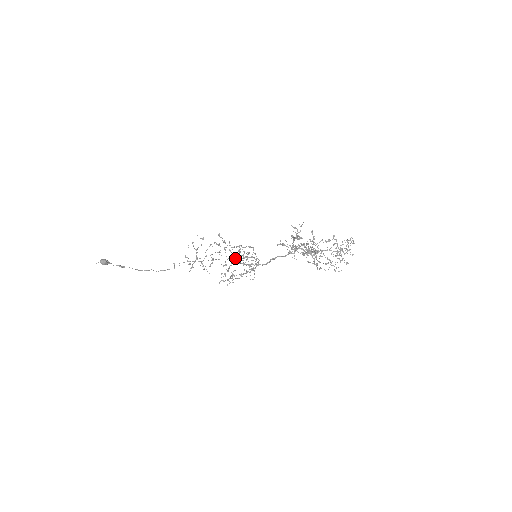
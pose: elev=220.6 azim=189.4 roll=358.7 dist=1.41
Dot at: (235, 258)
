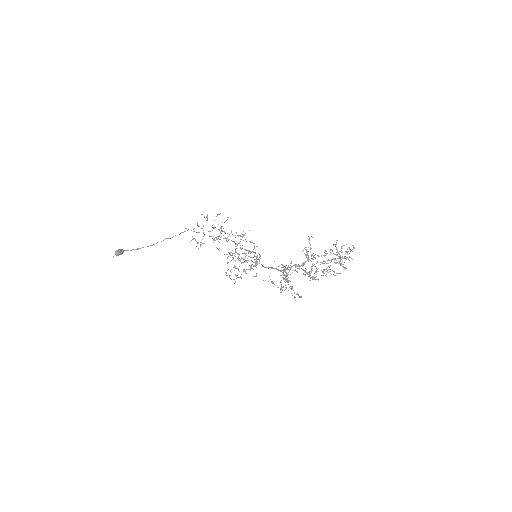
Dot at: (239, 243)
